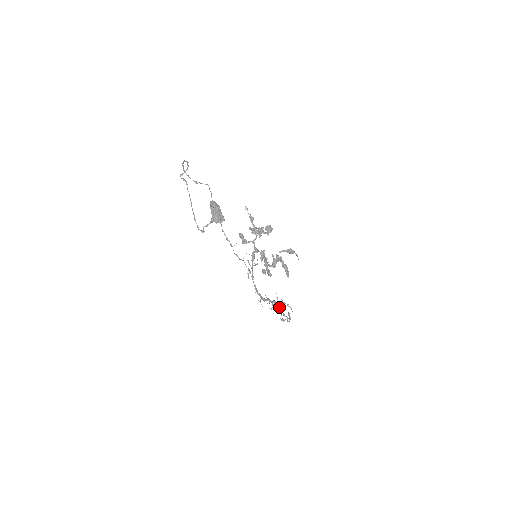
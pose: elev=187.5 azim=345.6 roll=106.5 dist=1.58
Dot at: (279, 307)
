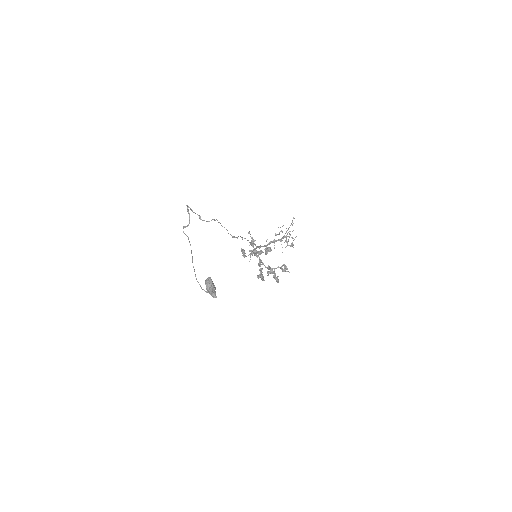
Dot at: occluded
